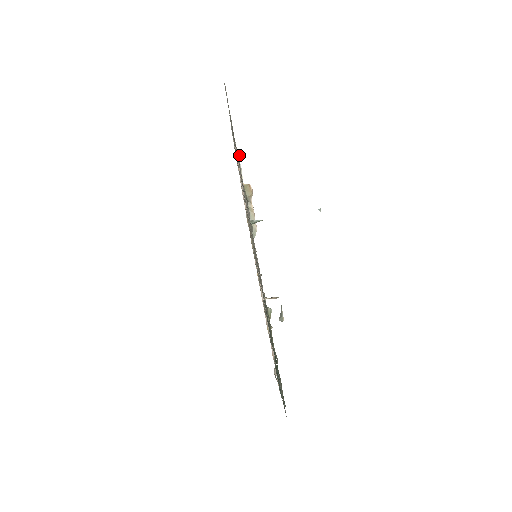
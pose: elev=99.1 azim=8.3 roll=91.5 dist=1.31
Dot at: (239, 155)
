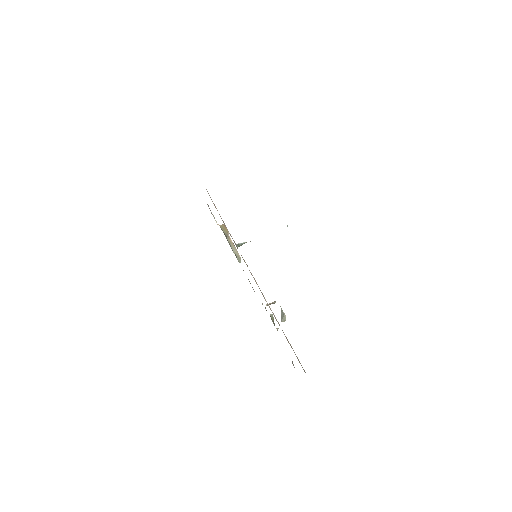
Dot at: occluded
